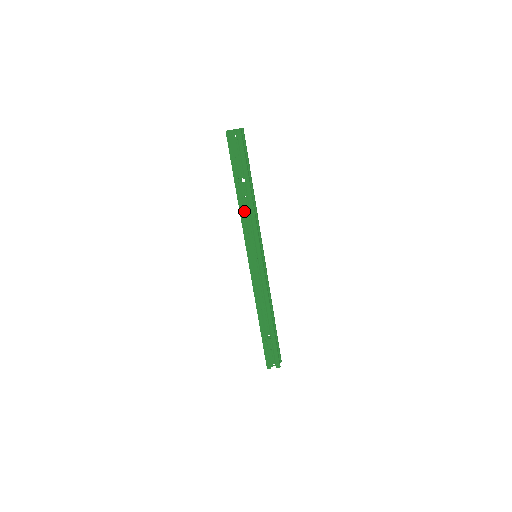
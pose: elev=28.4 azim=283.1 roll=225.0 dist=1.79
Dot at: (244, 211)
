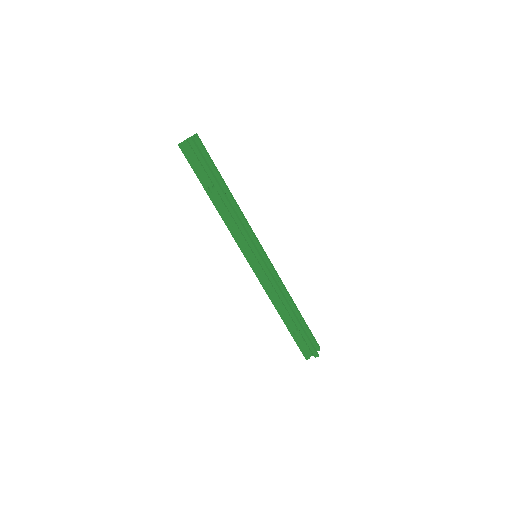
Dot at: (226, 217)
